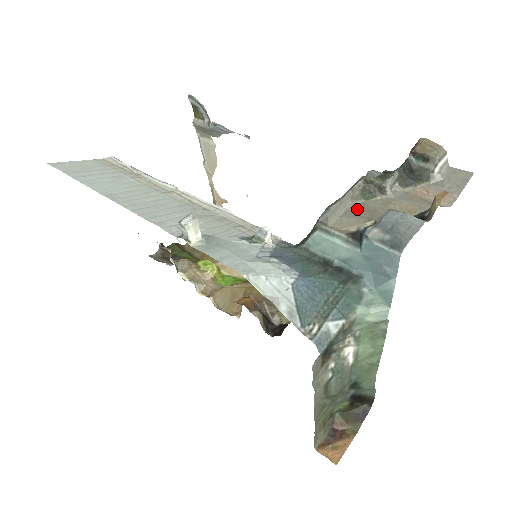
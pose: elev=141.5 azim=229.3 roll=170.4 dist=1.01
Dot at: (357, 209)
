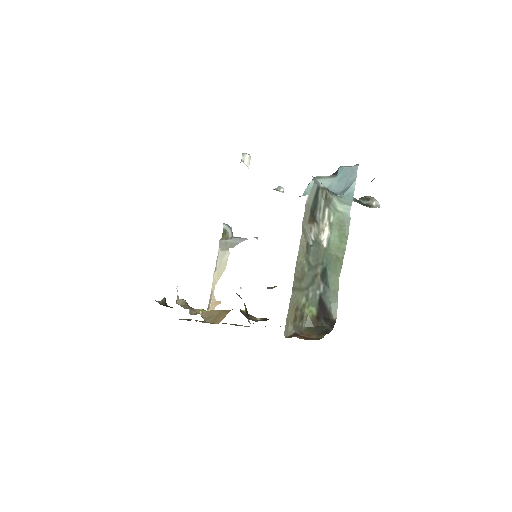
Dot at: occluded
